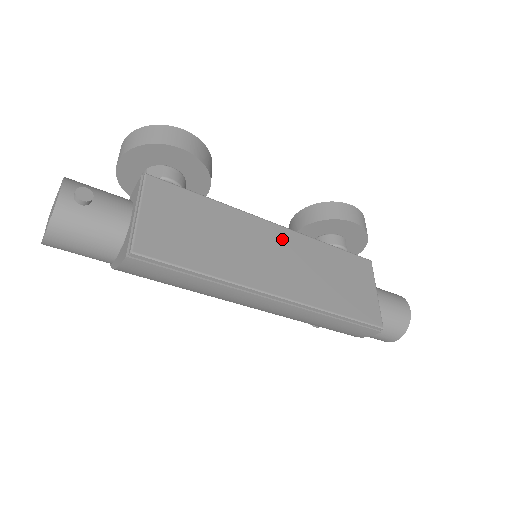
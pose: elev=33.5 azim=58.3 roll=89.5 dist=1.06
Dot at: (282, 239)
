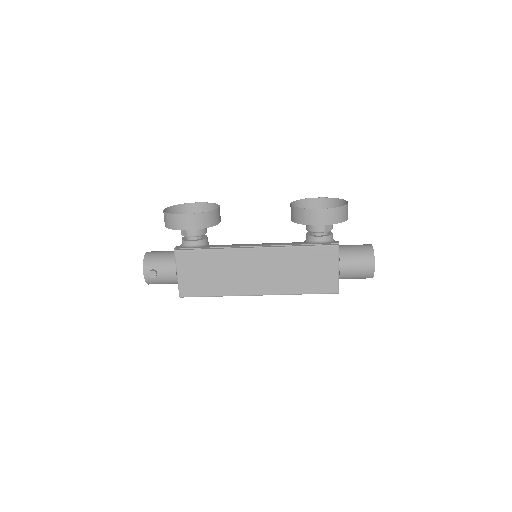
Dot at: (262, 258)
